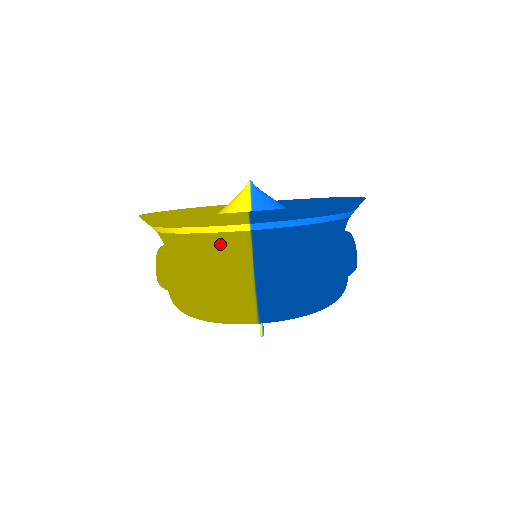
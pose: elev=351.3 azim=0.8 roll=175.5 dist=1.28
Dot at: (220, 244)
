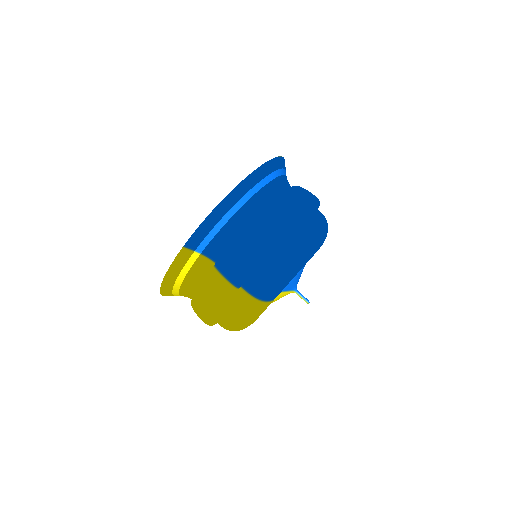
Dot at: (198, 276)
